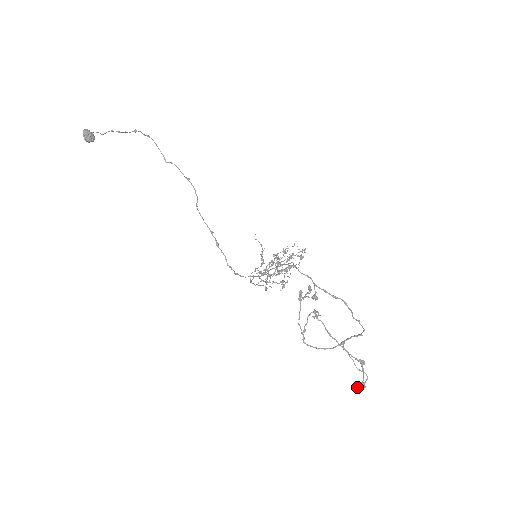
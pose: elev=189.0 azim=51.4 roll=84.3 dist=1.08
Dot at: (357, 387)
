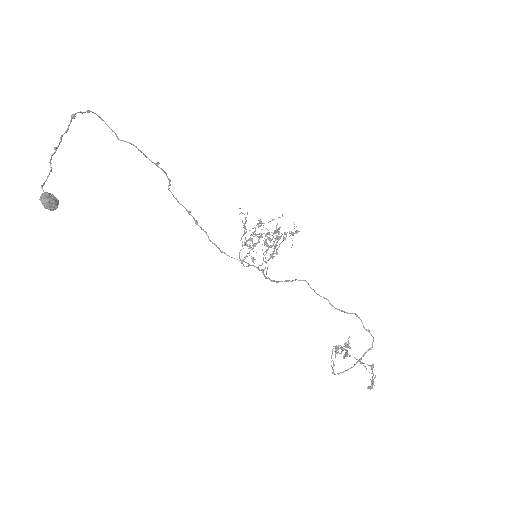
Dot at: (369, 388)
